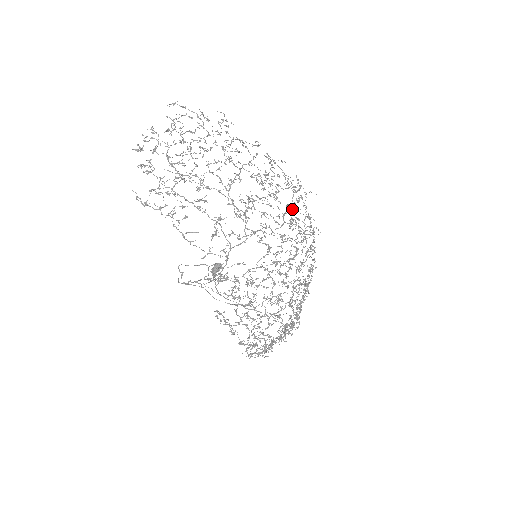
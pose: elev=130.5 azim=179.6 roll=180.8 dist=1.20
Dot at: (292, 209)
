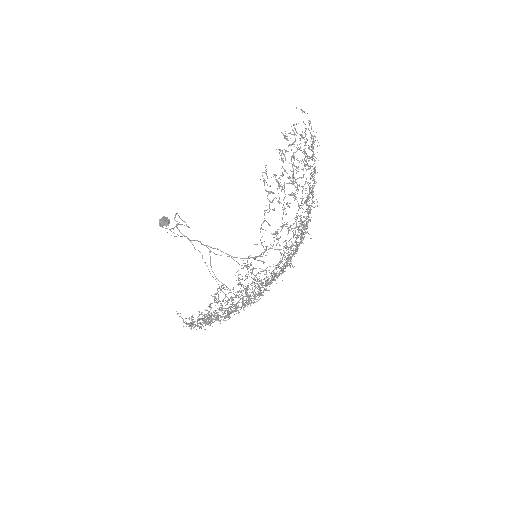
Dot at: (301, 241)
